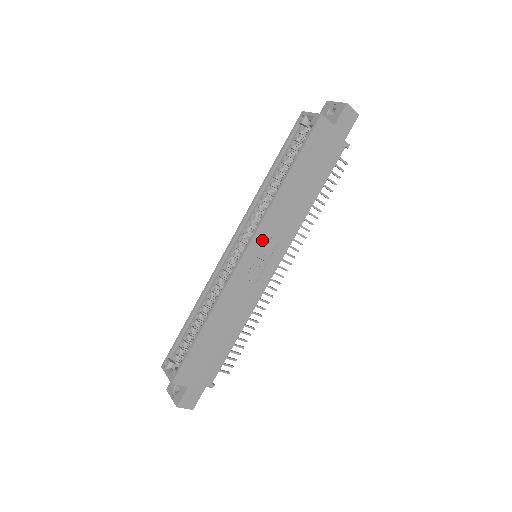
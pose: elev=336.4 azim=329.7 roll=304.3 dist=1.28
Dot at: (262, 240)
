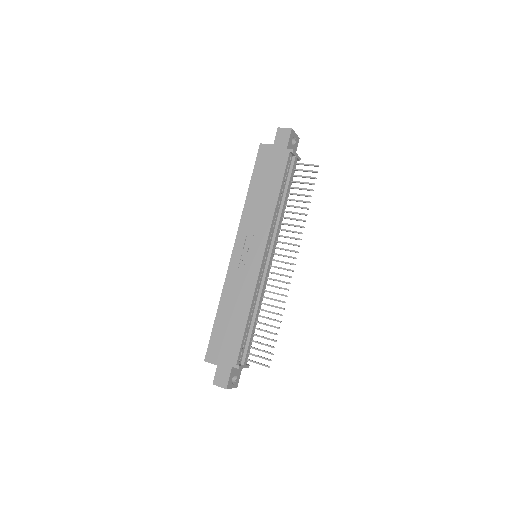
Dot at: (244, 238)
